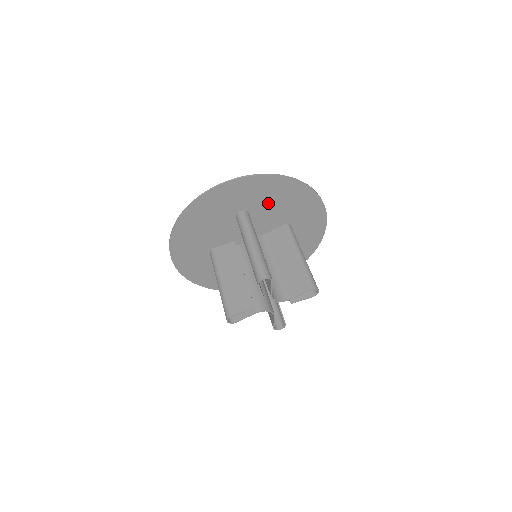
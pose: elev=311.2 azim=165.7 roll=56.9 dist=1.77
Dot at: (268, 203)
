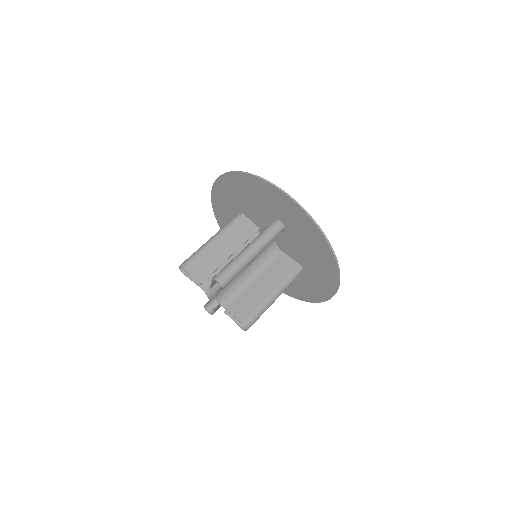
Dot at: (303, 241)
